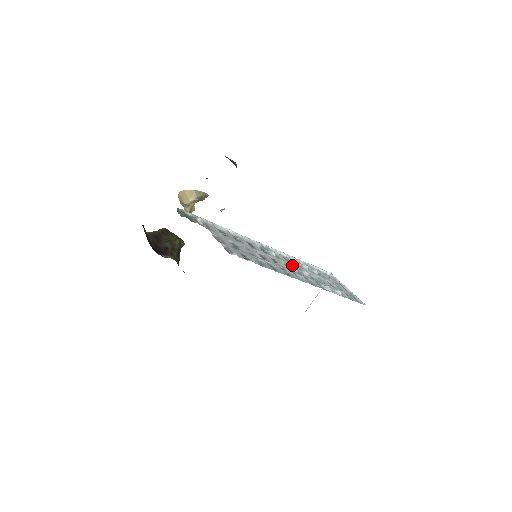
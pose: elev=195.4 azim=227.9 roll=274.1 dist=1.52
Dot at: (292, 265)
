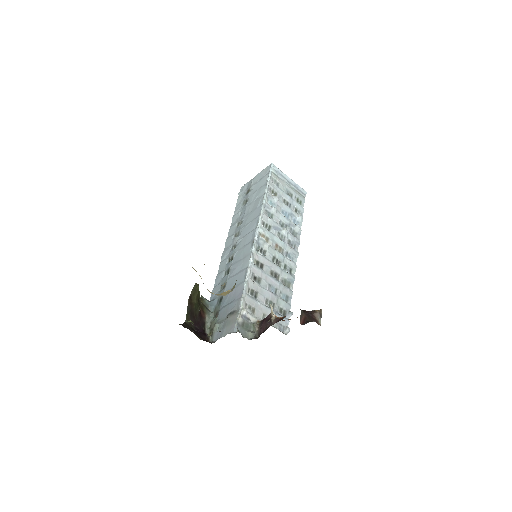
Dot at: (275, 233)
